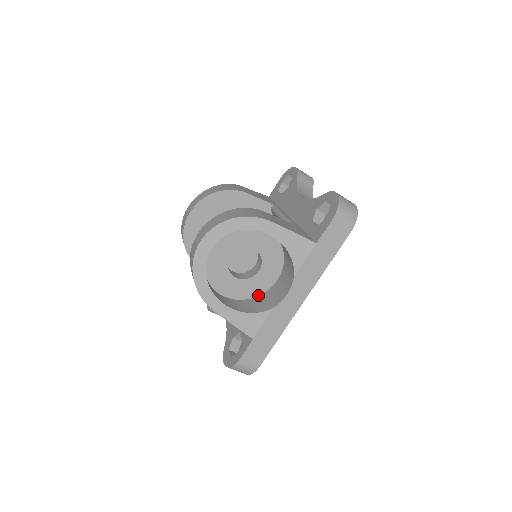
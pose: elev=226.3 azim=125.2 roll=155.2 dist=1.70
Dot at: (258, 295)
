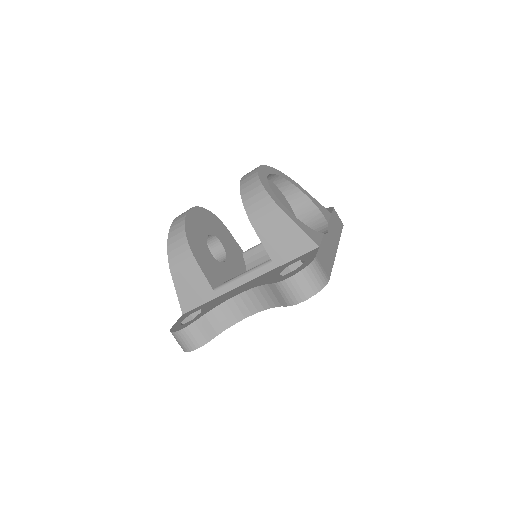
Dot at: occluded
